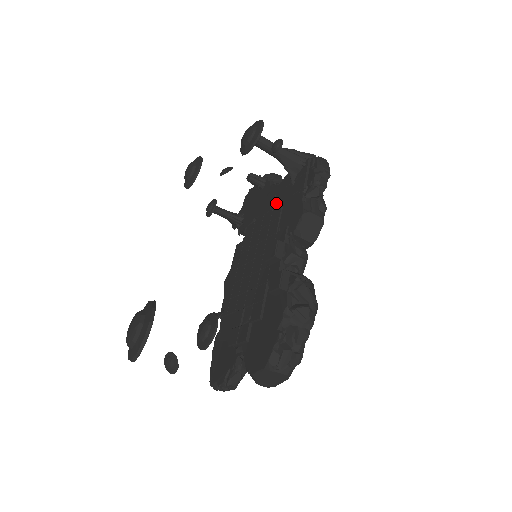
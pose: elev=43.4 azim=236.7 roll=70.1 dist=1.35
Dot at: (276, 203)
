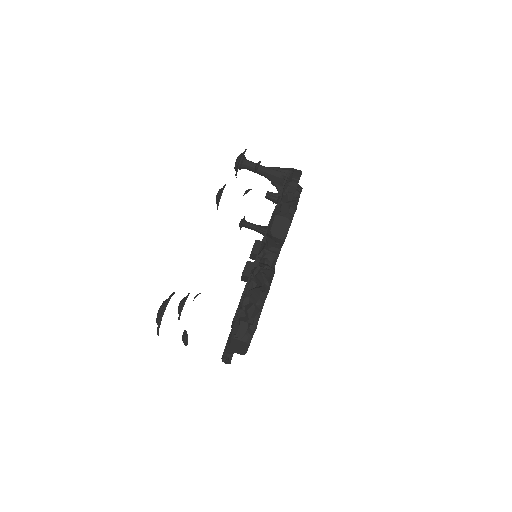
Dot at: occluded
